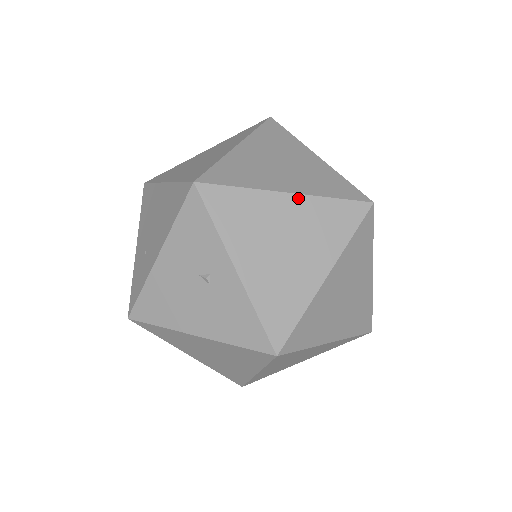
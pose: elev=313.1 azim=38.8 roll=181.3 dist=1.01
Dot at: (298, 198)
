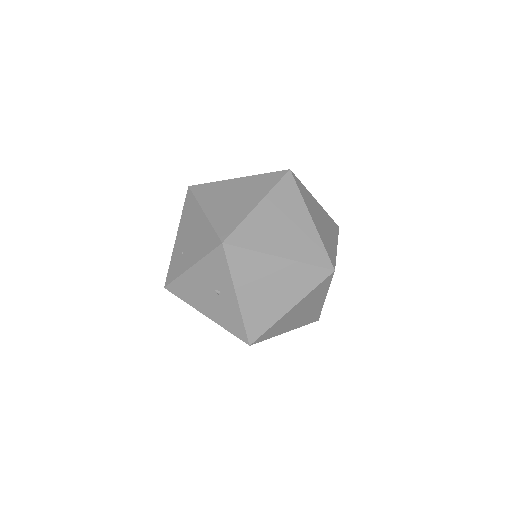
Dot at: (286, 261)
